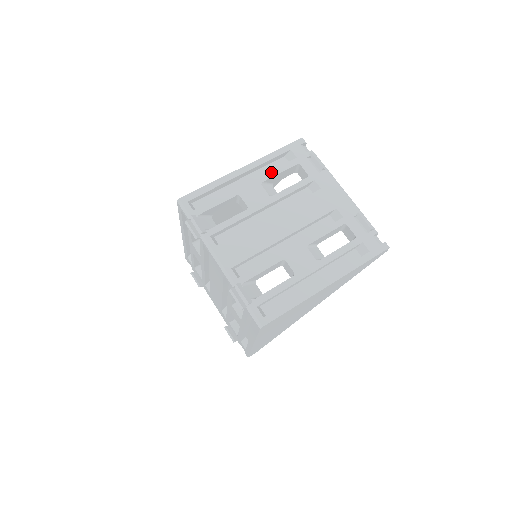
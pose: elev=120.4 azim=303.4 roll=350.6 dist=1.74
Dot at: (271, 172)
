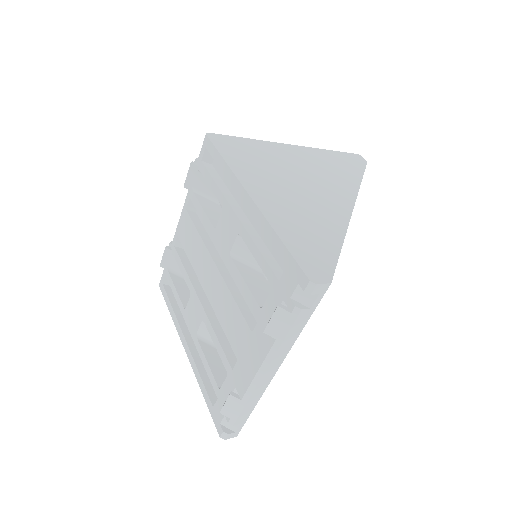
Dot at: occluded
